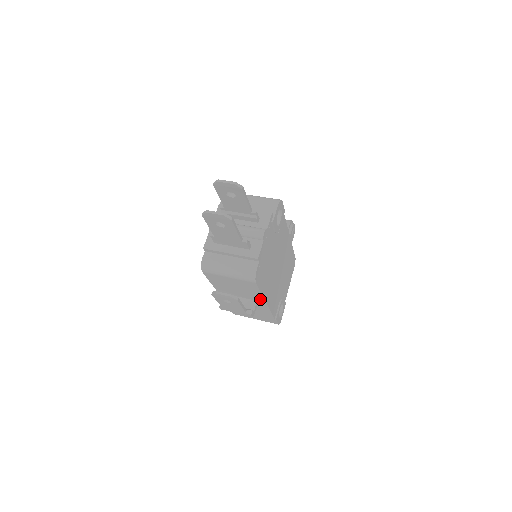
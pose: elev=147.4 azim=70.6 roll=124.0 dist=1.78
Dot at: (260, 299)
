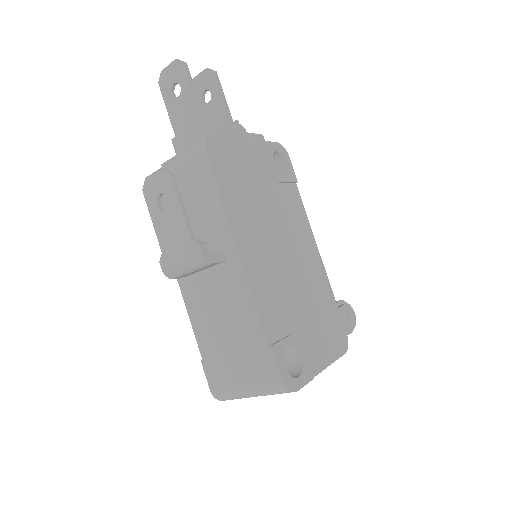
Dot at: (225, 235)
